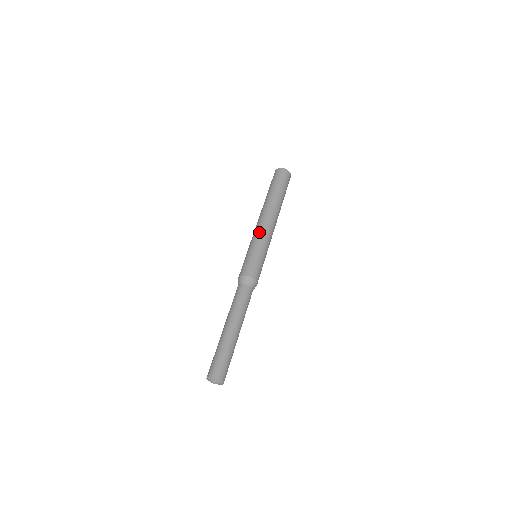
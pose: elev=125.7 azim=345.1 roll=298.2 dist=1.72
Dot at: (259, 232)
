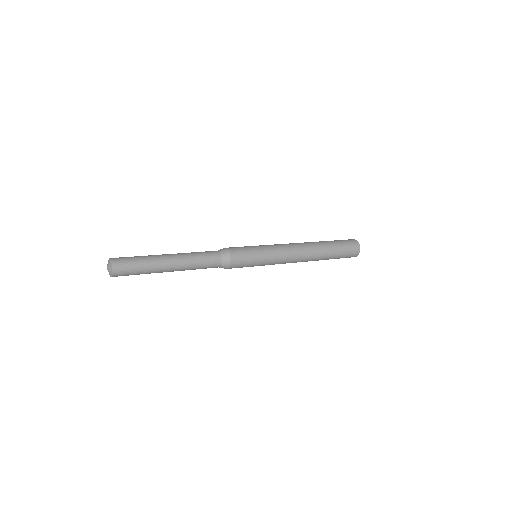
Dot at: (275, 244)
